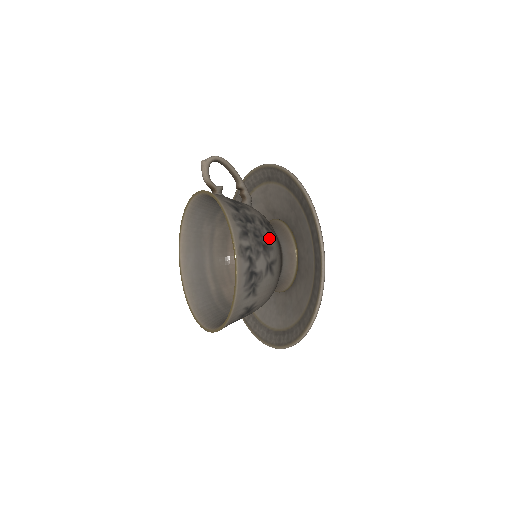
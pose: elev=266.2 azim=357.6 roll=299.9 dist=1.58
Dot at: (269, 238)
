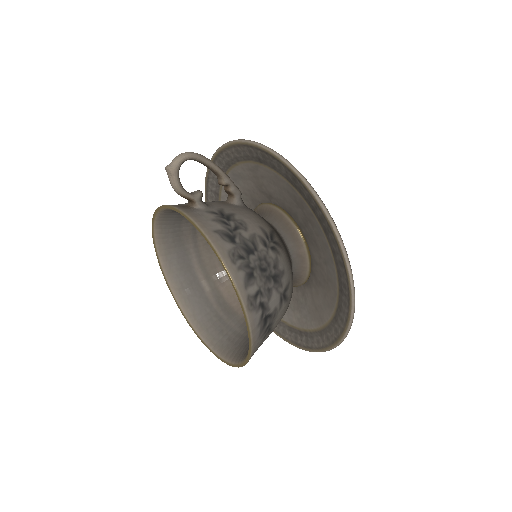
Dot at: (277, 261)
